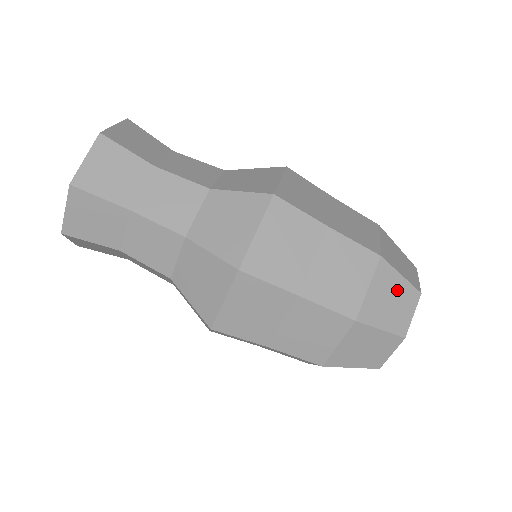
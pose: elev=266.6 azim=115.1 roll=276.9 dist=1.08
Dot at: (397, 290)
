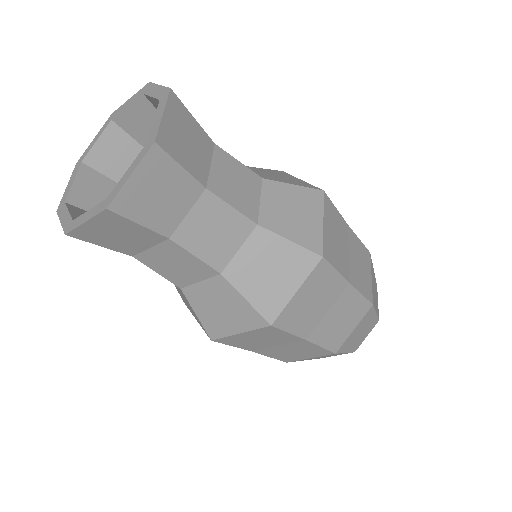
Dot at: (368, 324)
